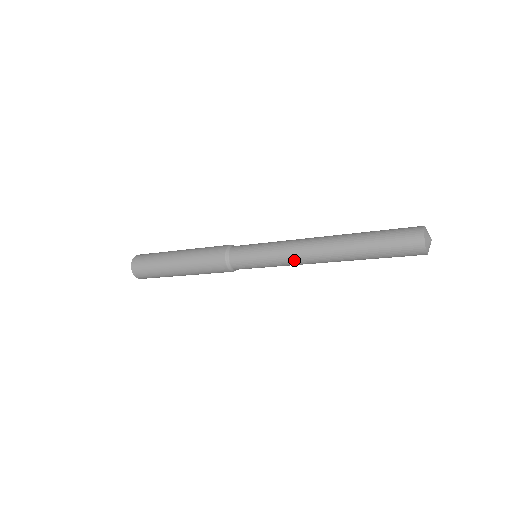
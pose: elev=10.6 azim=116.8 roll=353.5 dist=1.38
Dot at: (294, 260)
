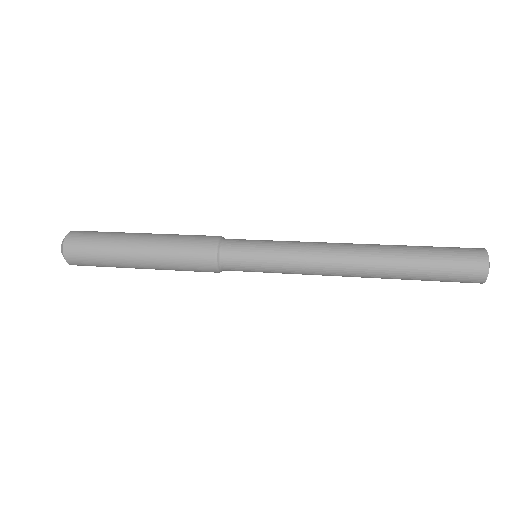
Dot at: (314, 269)
